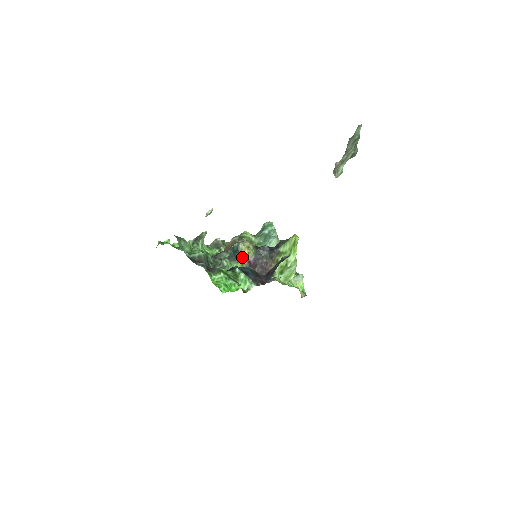
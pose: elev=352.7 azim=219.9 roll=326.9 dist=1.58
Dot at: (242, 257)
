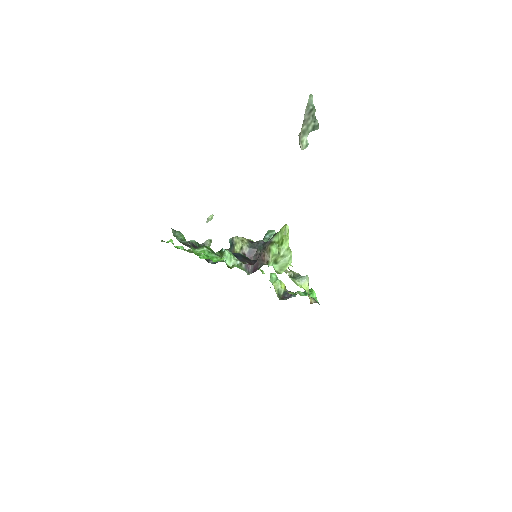
Dot at: (237, 250)
